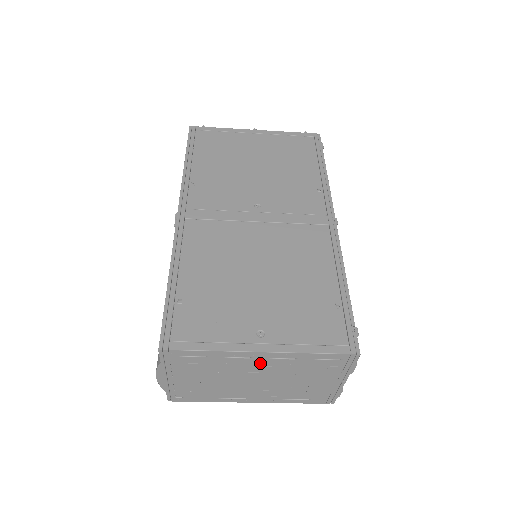
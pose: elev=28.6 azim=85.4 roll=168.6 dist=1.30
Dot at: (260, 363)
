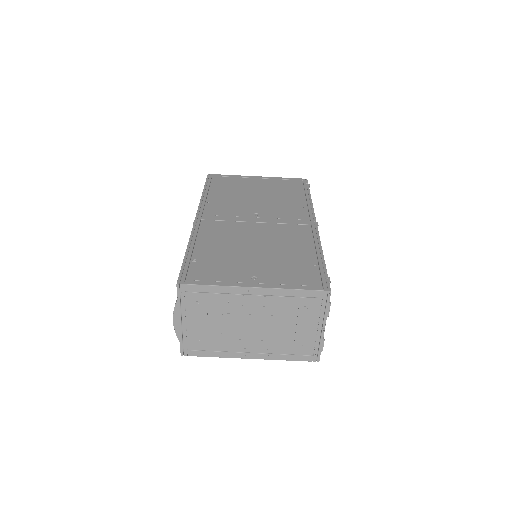
Dot at: (254, 302)
